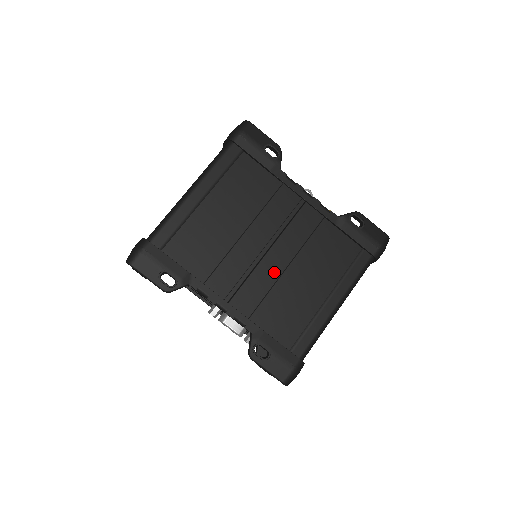
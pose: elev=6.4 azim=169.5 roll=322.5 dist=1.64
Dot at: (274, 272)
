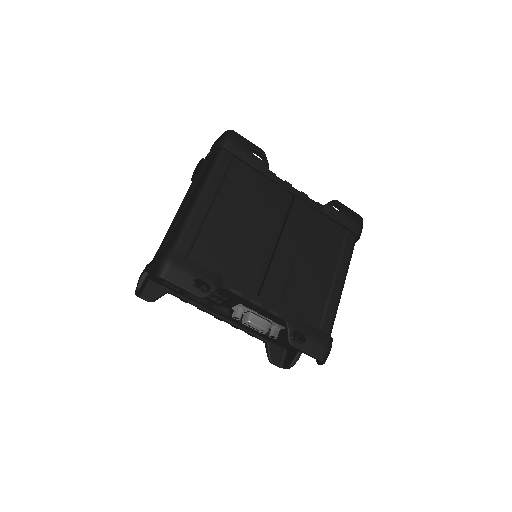
Dot at: (288, 262)
